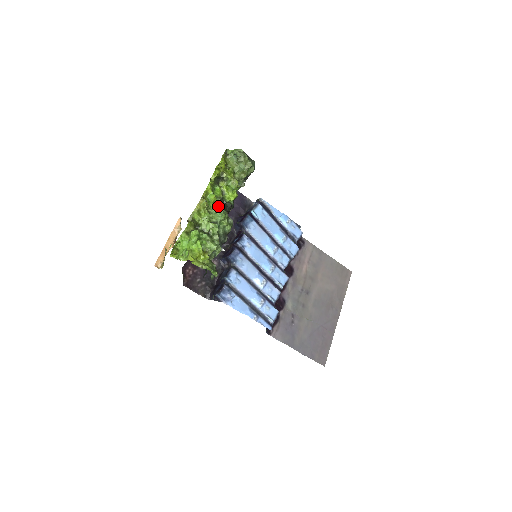
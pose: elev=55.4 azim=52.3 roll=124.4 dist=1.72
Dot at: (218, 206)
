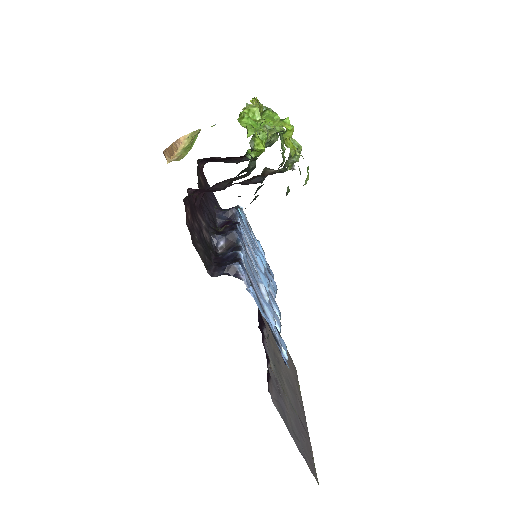
Dot at: occluded
